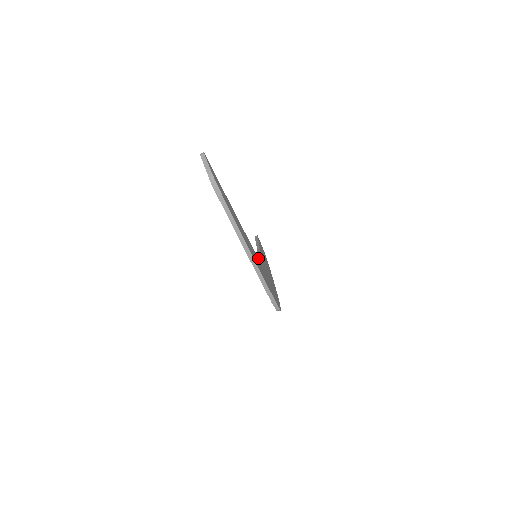
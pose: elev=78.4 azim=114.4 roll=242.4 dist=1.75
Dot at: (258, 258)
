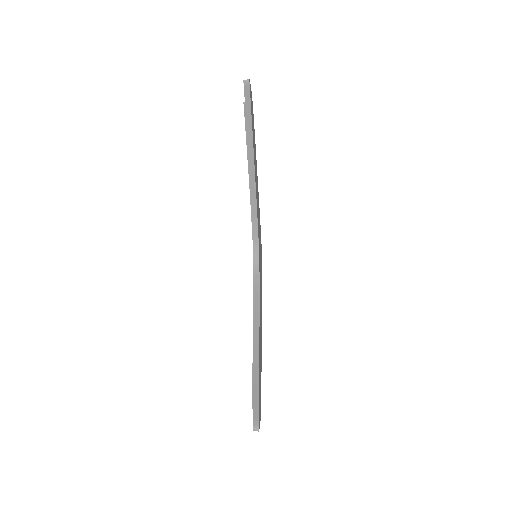
Dot at: (259, 269)
